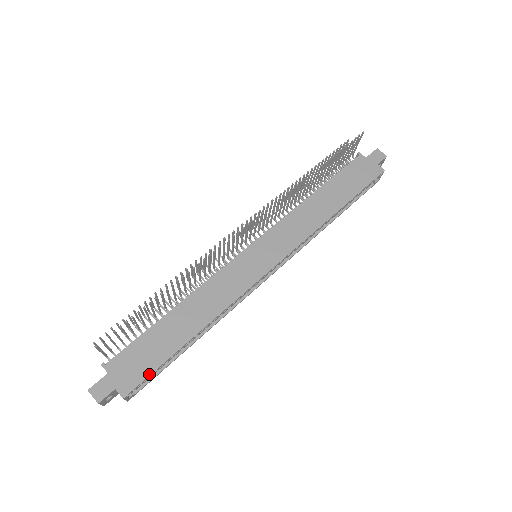
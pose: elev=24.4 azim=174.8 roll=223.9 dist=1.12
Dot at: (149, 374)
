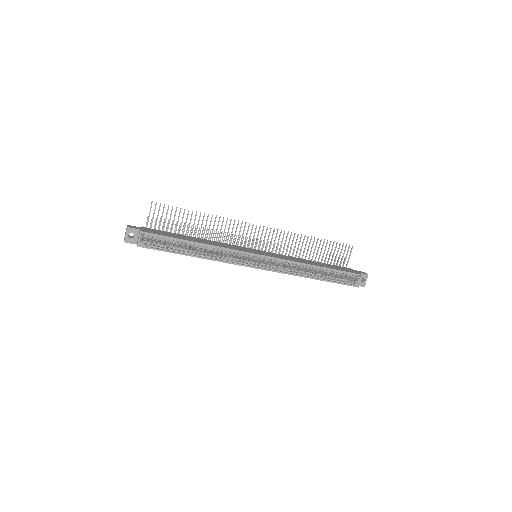
Dot at: (161, 235)
